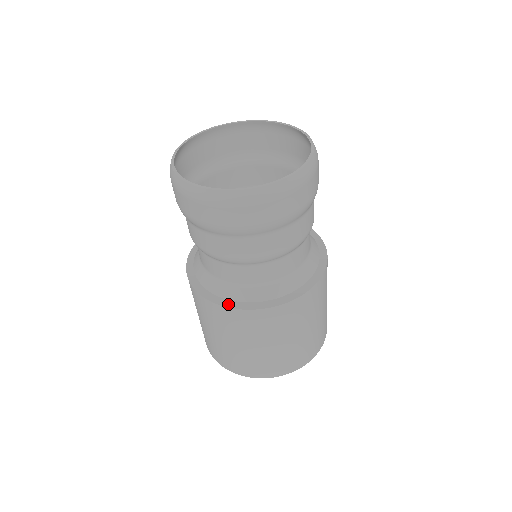
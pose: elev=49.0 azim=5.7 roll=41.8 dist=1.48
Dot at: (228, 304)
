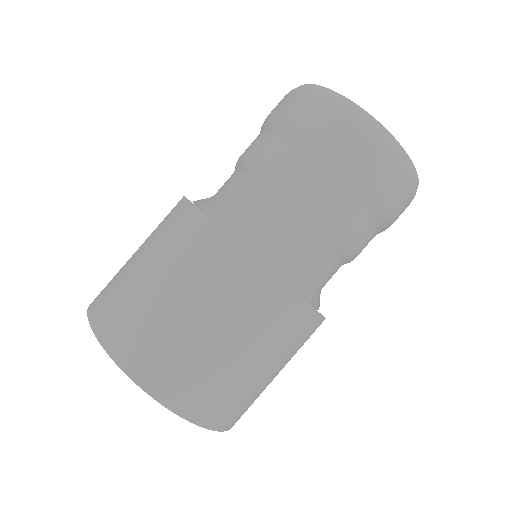
Dot at: (251, 253)
